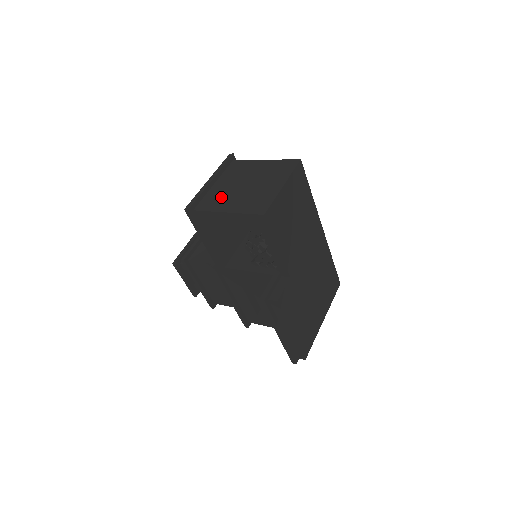
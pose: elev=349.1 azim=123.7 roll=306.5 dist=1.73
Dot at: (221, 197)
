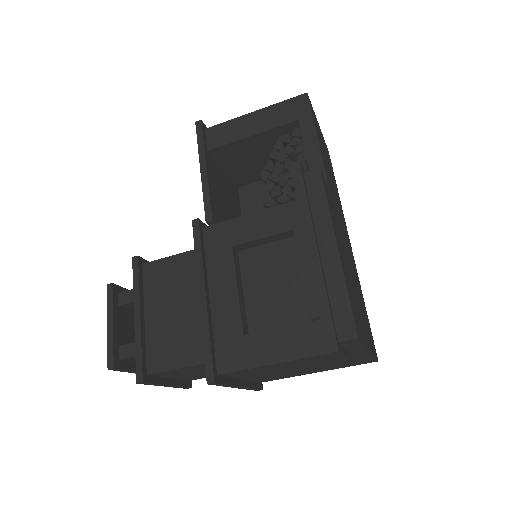
Dot at: occluded
